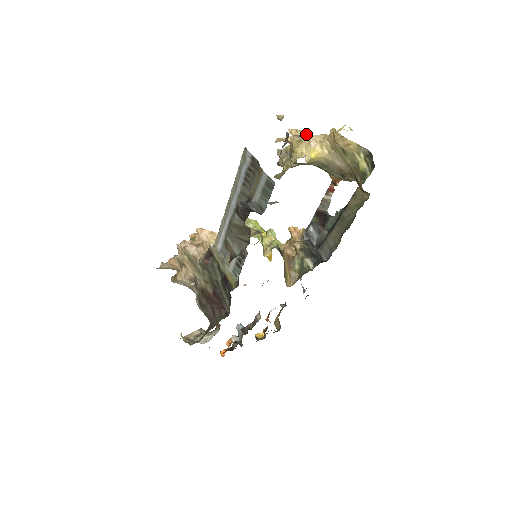
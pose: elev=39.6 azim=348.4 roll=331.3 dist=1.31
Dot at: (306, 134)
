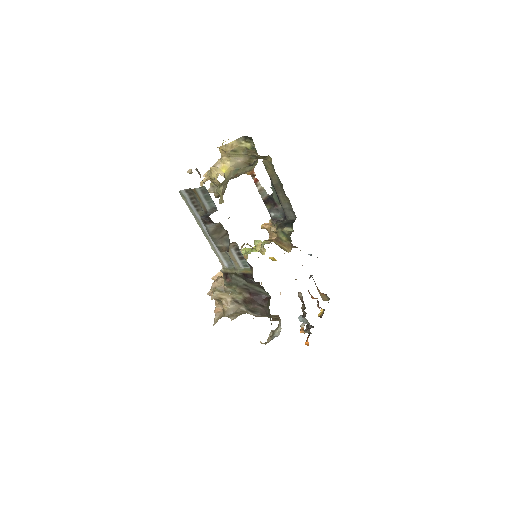
Dot at: occluded
